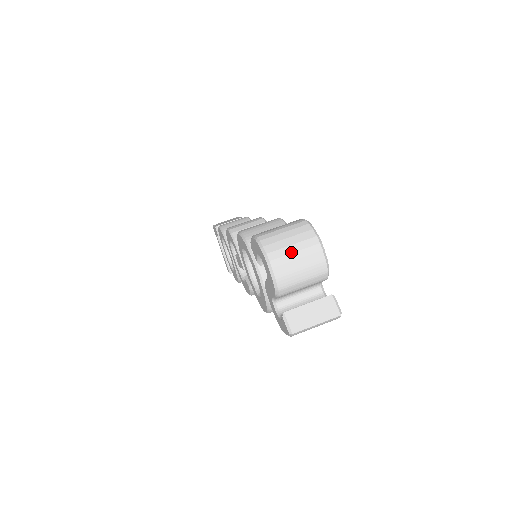
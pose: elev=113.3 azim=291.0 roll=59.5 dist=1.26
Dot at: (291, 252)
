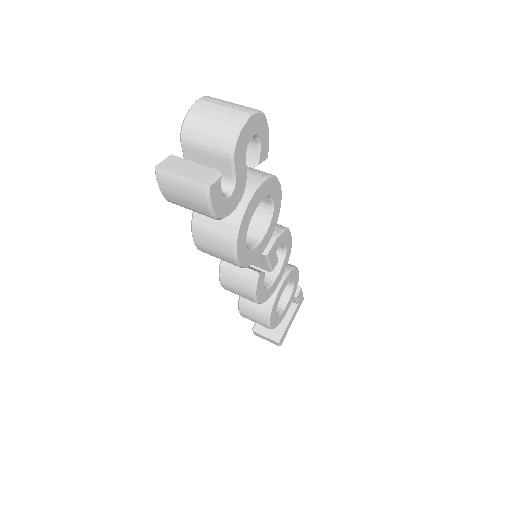
Dot at: (220, 104)
